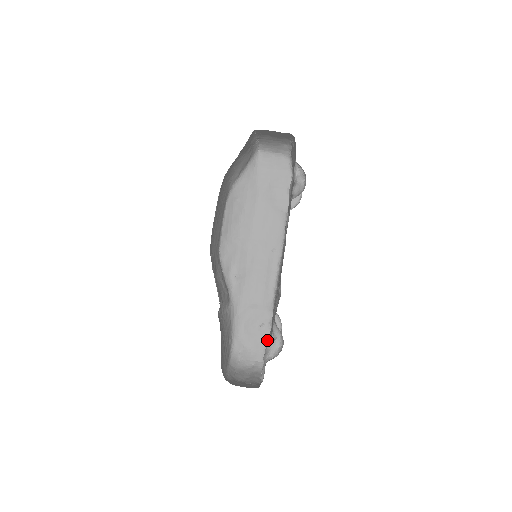
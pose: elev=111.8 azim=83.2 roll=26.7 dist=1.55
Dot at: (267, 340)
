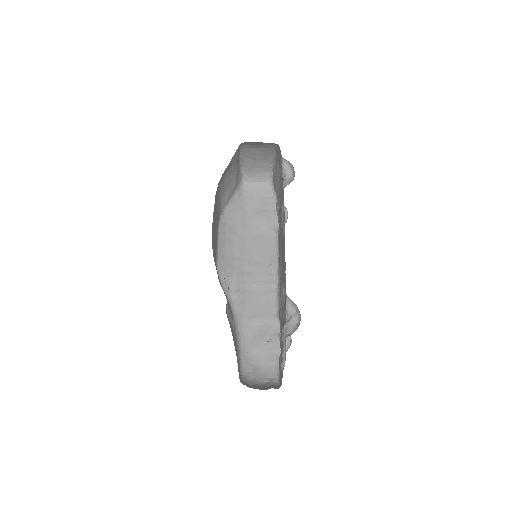
Dot at: (277, 355)
